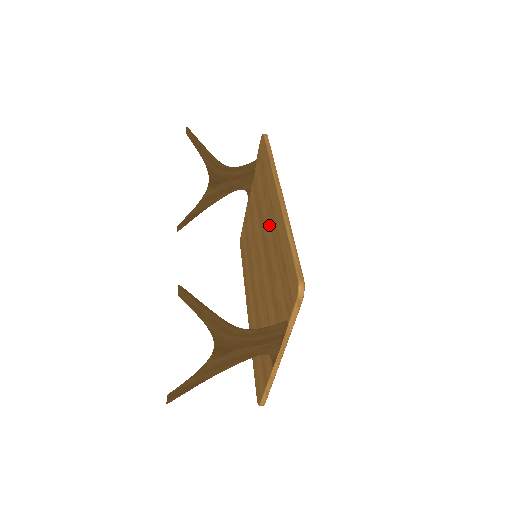
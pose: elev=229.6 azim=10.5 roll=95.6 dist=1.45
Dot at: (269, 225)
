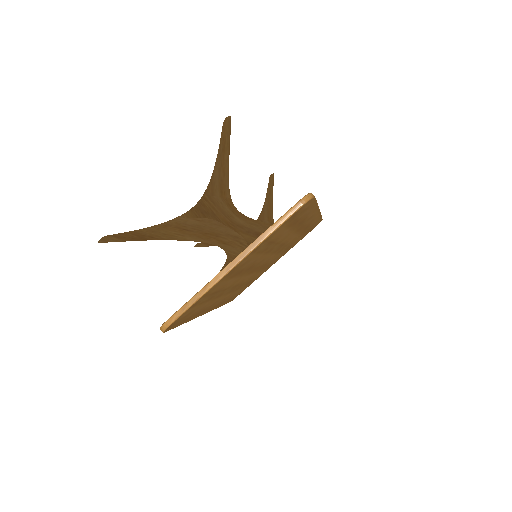
Dot at: occluded
